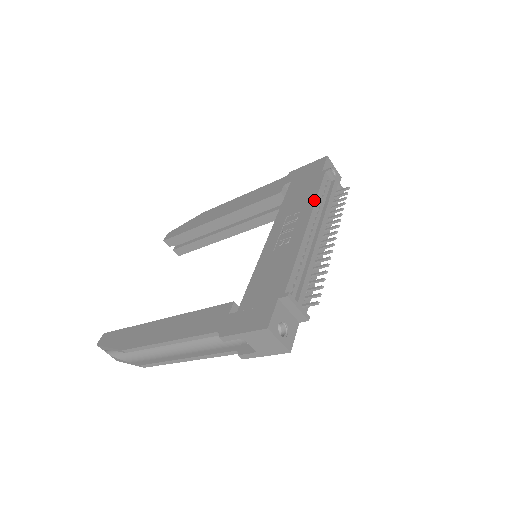
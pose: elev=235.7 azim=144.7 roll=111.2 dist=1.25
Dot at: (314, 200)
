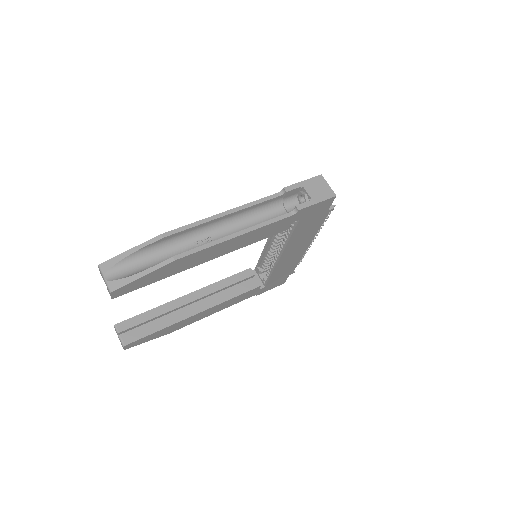
Dot at: occluded
